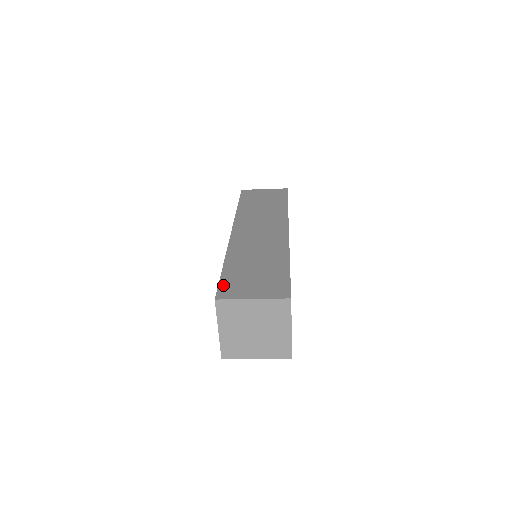
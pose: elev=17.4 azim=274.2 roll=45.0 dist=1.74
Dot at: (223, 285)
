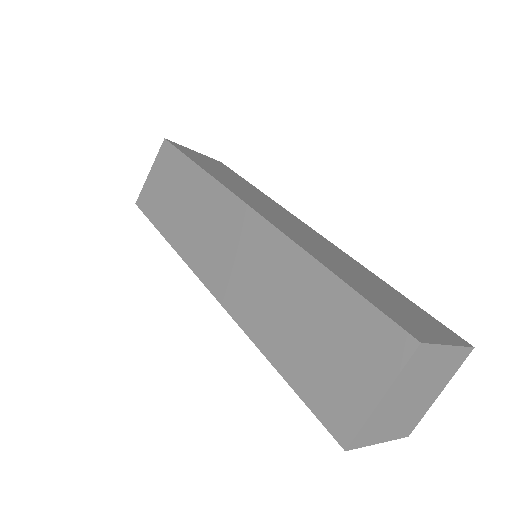
Dot at: (388, 312)
